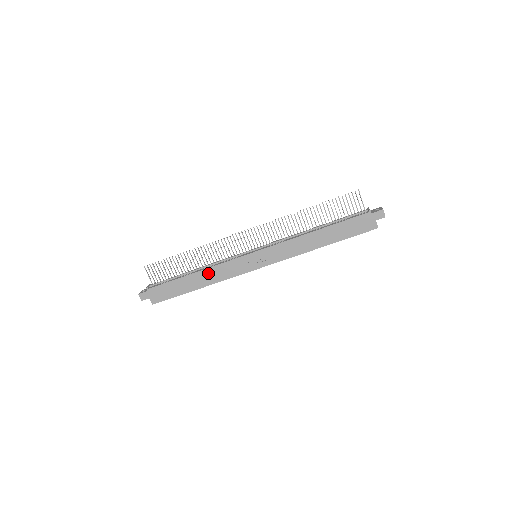
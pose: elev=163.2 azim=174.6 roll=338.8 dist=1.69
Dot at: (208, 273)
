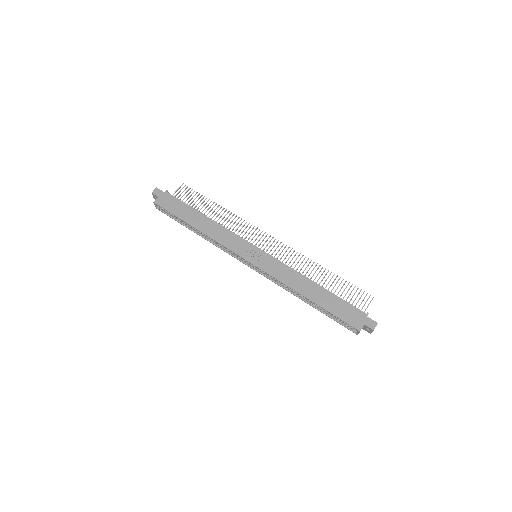
Dot at: (215, 226)
